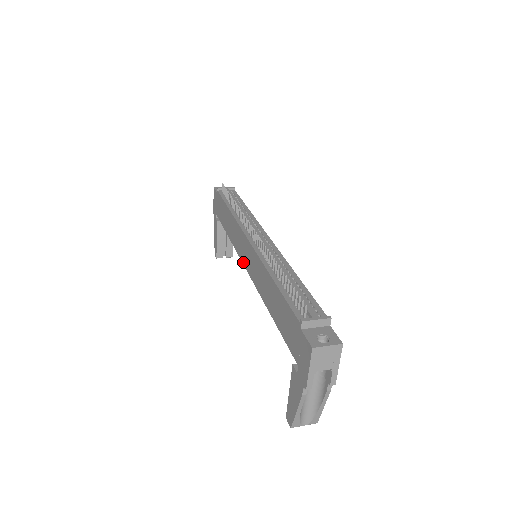
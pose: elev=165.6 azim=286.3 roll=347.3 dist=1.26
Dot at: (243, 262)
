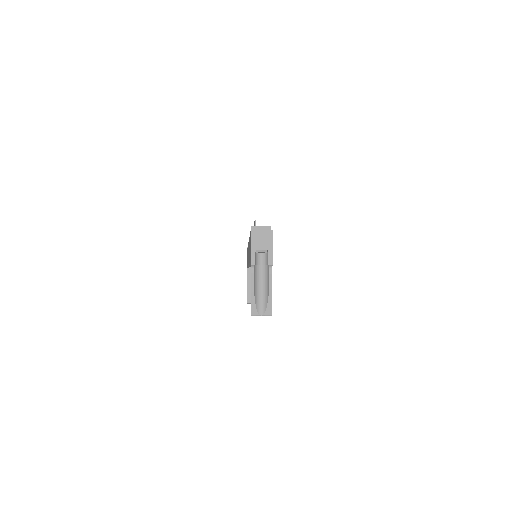
Dot at: (248, 263)
